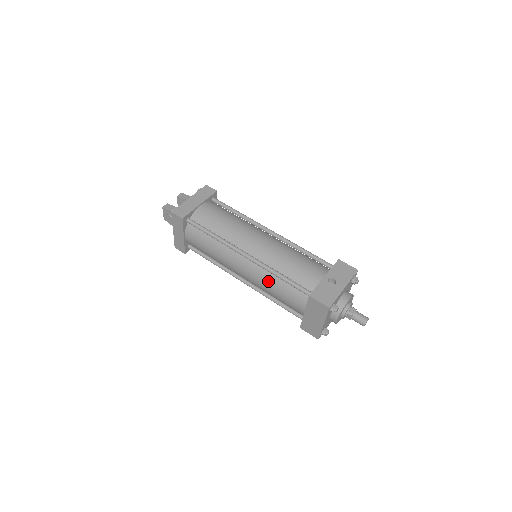
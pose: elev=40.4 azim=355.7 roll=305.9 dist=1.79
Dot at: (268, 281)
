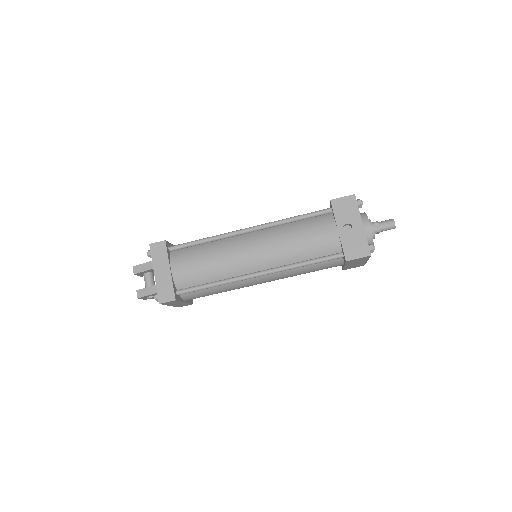
Dot at: (294, 273)
